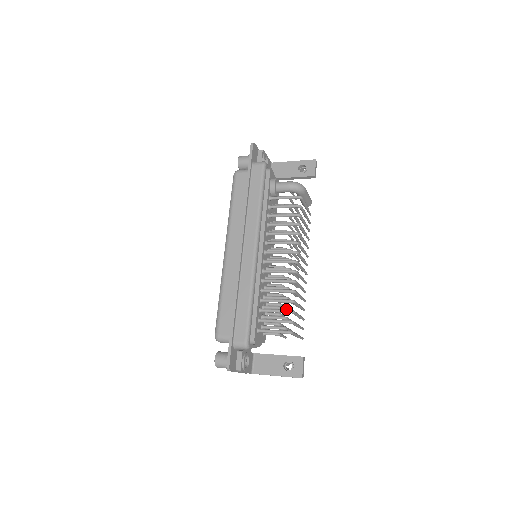
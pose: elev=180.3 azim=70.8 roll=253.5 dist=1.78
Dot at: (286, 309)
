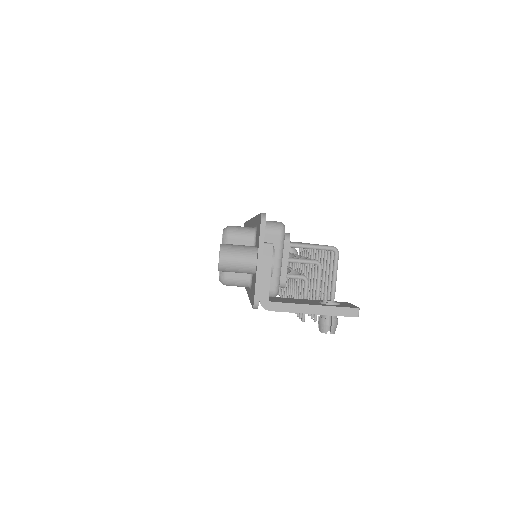
Dot at: occluded
